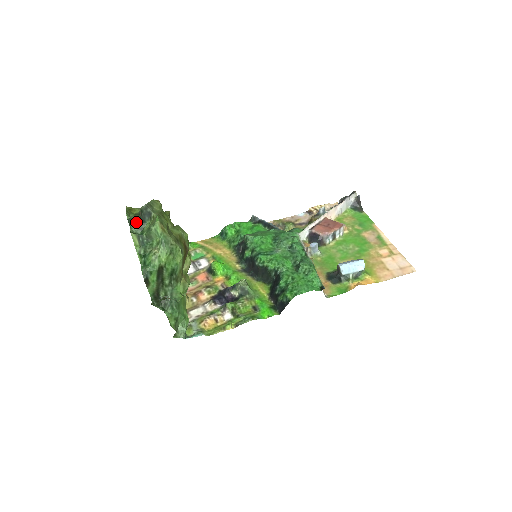
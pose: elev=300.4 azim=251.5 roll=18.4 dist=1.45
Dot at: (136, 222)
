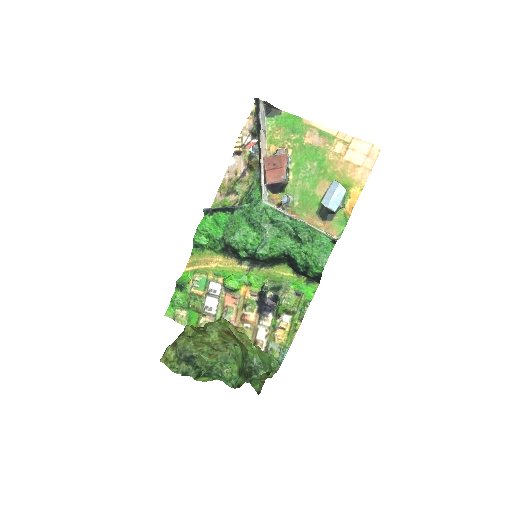
Dot at: (189, 370)
